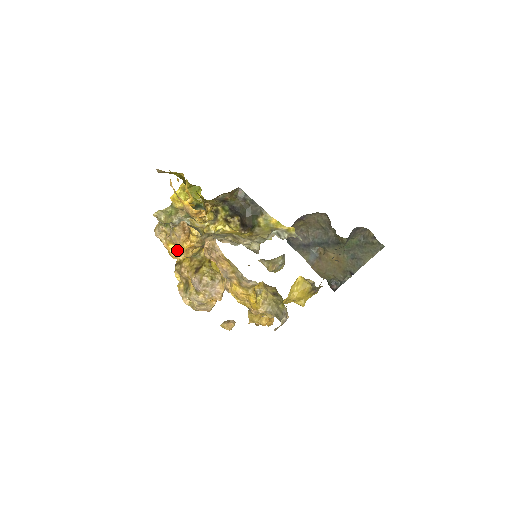
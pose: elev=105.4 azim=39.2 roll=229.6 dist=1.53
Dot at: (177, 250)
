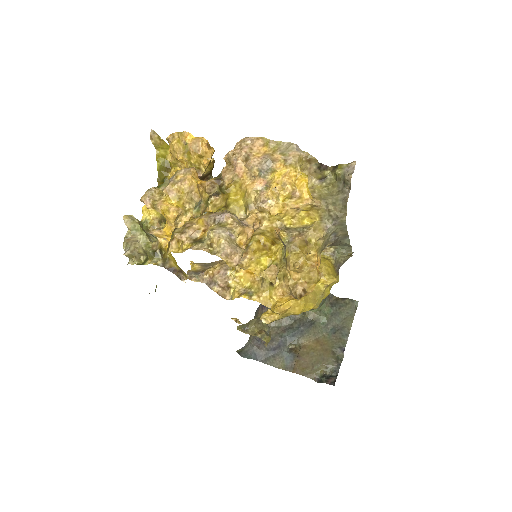
Dot at: (178, 205)
